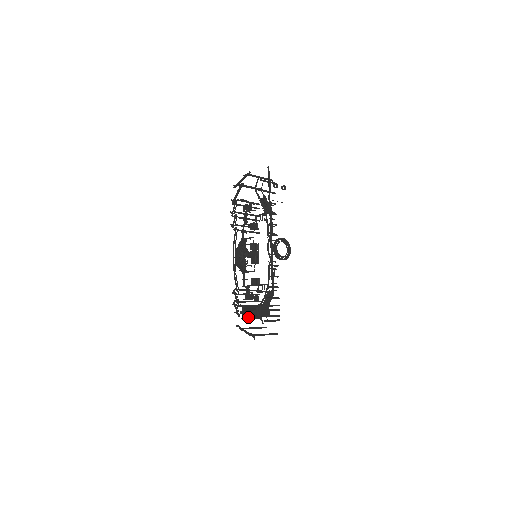
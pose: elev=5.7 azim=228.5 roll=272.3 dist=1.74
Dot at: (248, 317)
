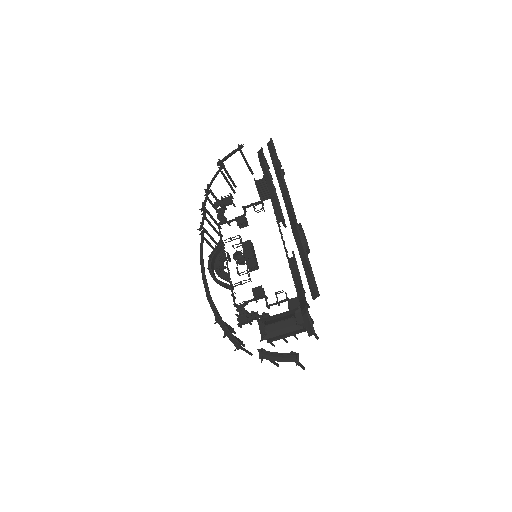
Dot at: (276, 333)
